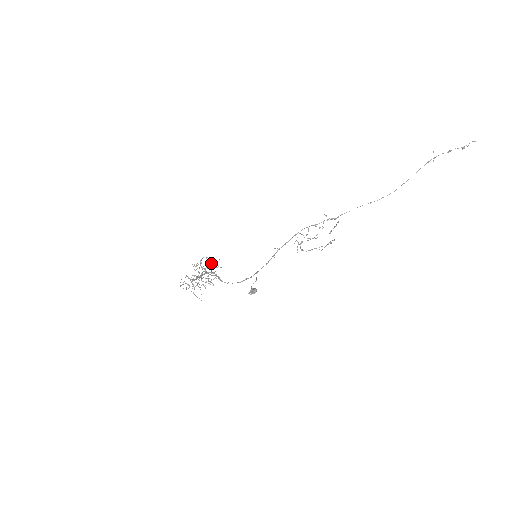
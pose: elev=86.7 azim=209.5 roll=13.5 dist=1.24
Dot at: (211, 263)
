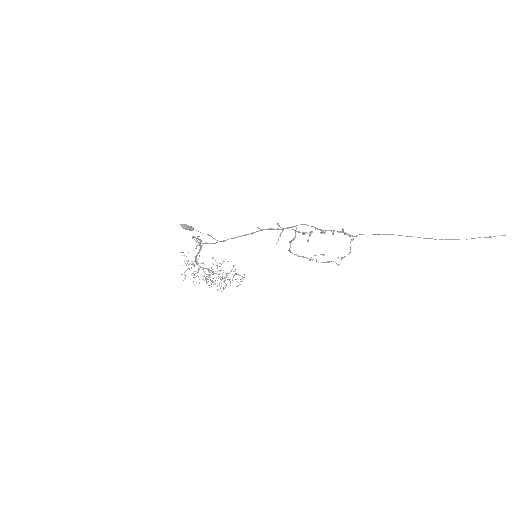
Dot at: (234, 274)
